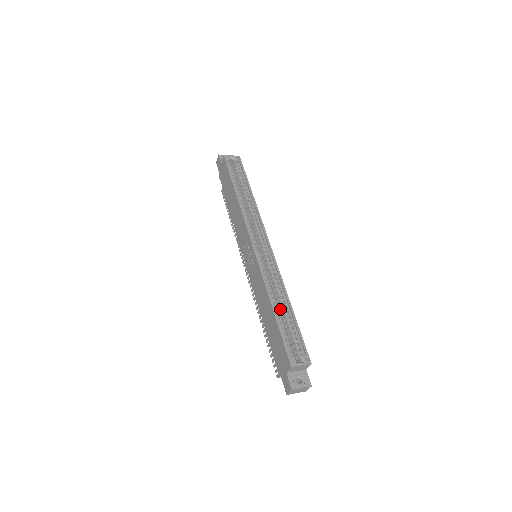
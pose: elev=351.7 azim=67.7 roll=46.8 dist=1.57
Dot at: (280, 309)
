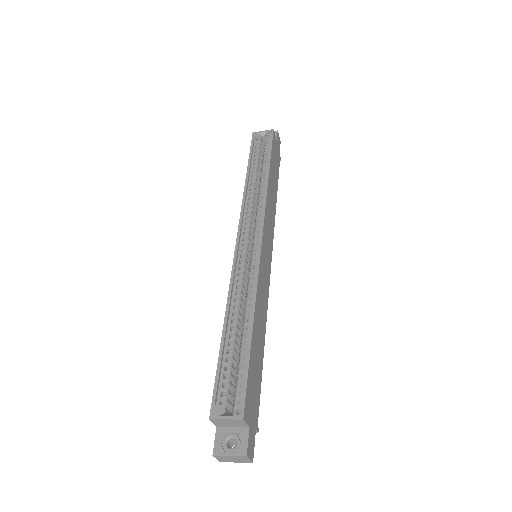
Dot at: (242, 330)
